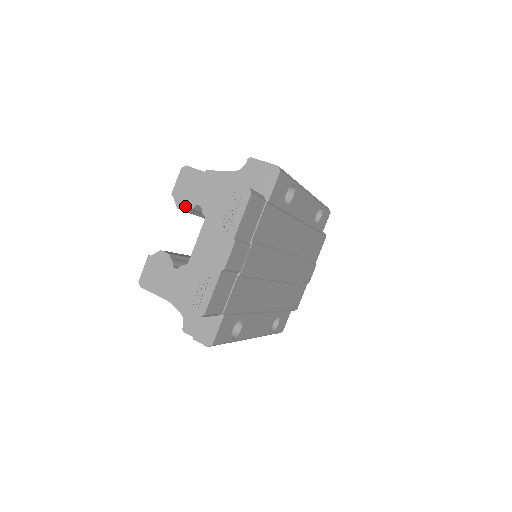
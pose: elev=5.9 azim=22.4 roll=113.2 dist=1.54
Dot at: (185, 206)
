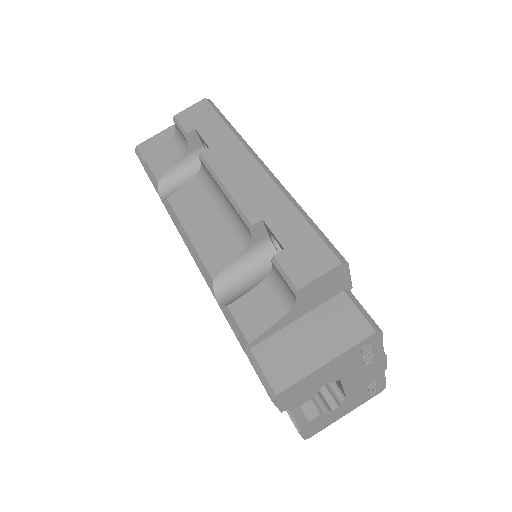
Dot at: (308, 399)
